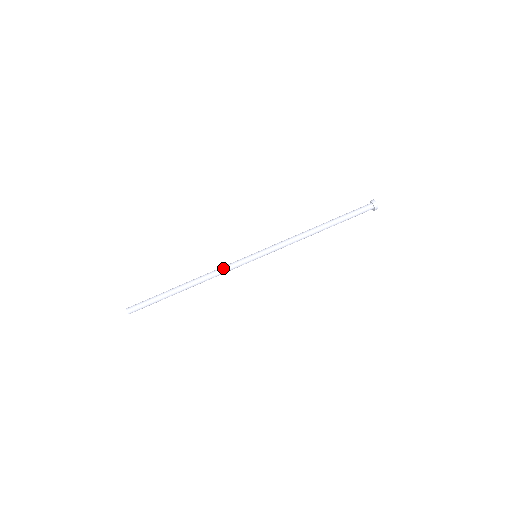
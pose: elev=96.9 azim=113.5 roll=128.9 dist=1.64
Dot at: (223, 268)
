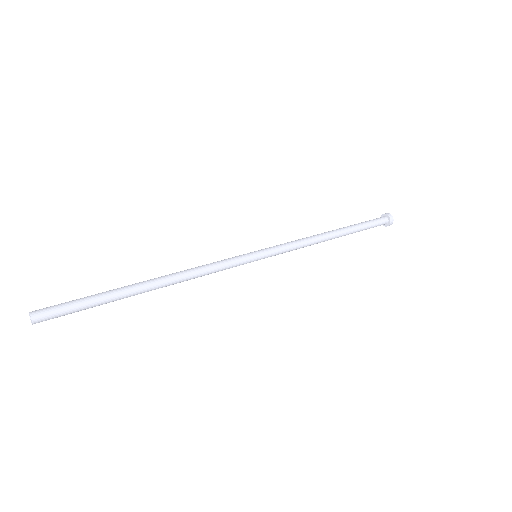
Dot at: (208, 264)
